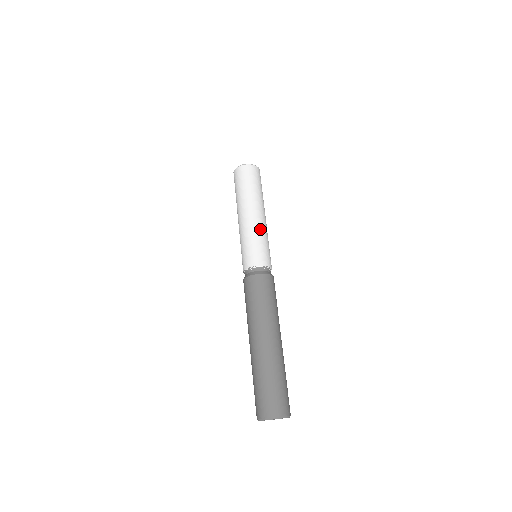
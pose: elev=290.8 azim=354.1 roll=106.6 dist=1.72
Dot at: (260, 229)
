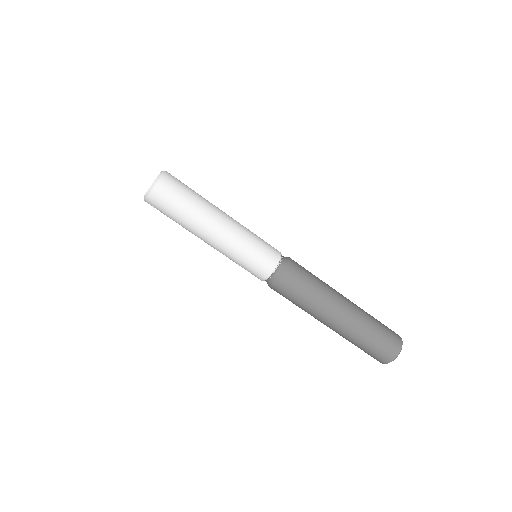
Dot at: (234, 245)
